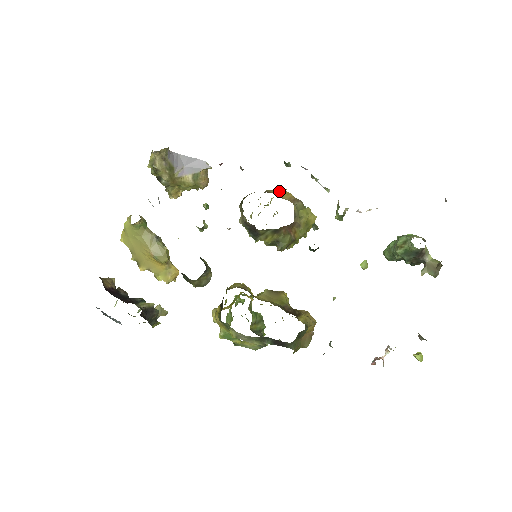
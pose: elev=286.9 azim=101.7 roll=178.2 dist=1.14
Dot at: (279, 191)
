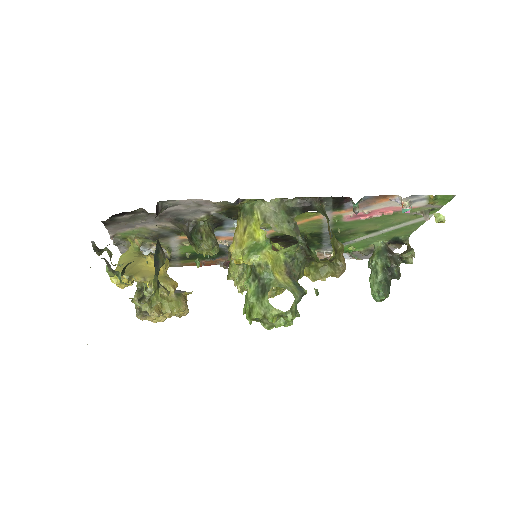
Dot at: occluded
